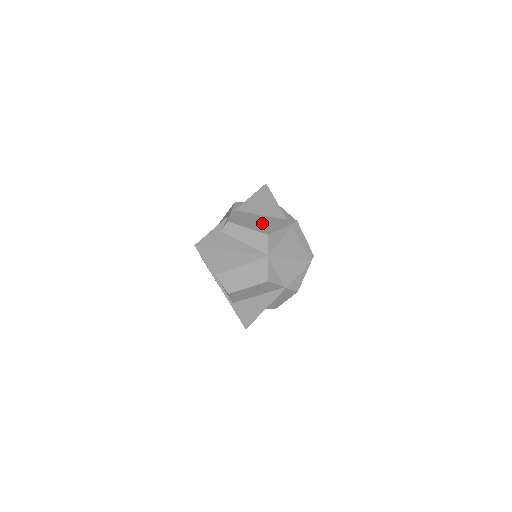
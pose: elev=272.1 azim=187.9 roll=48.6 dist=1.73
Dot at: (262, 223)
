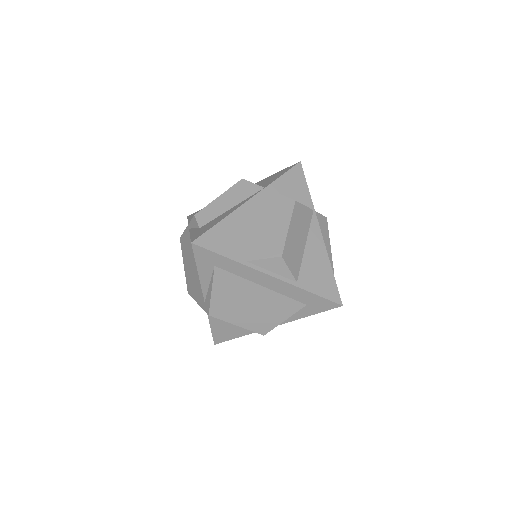
Dot at: occluded
